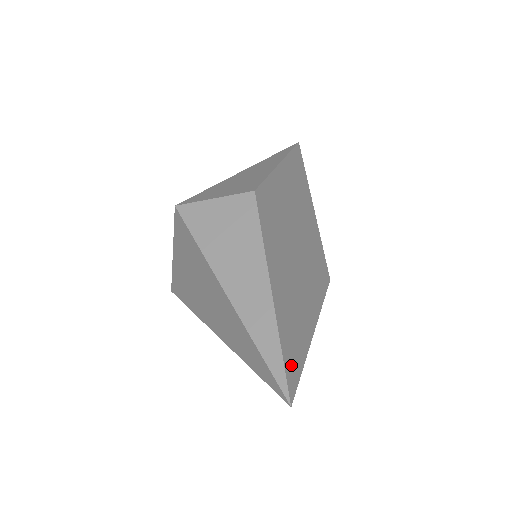
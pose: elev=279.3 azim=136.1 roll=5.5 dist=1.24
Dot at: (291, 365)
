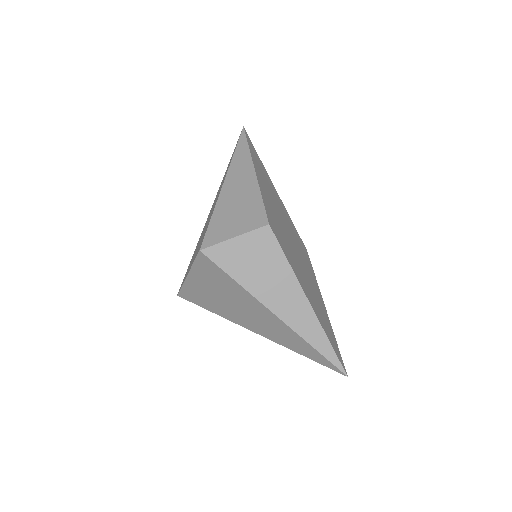
Dot at: (335, 348)
